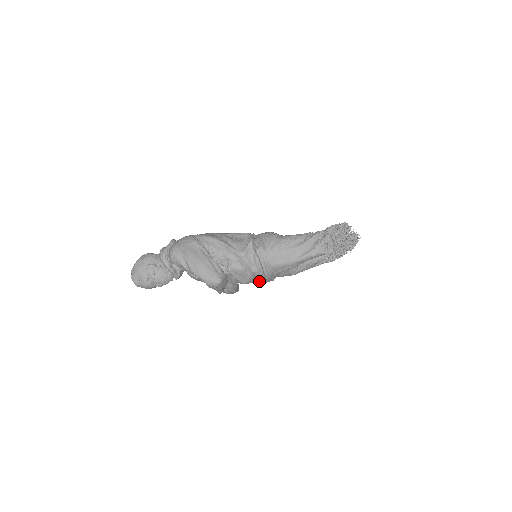
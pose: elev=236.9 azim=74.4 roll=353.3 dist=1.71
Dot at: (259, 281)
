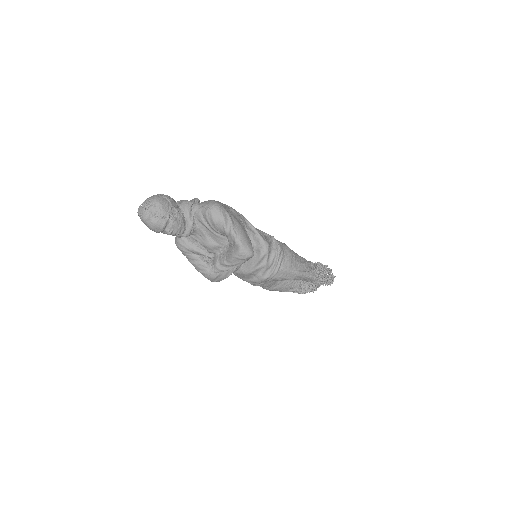
Dot at: (255, 278)
